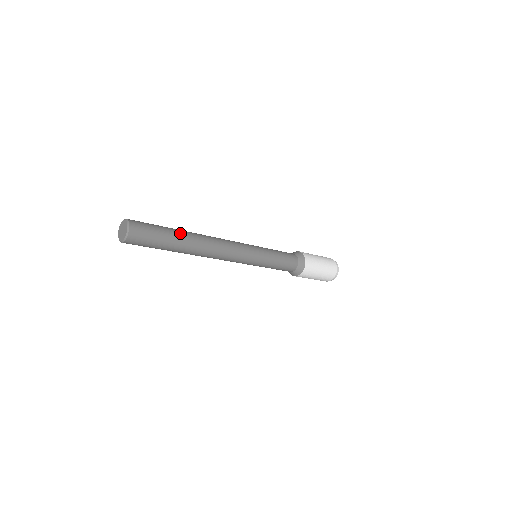
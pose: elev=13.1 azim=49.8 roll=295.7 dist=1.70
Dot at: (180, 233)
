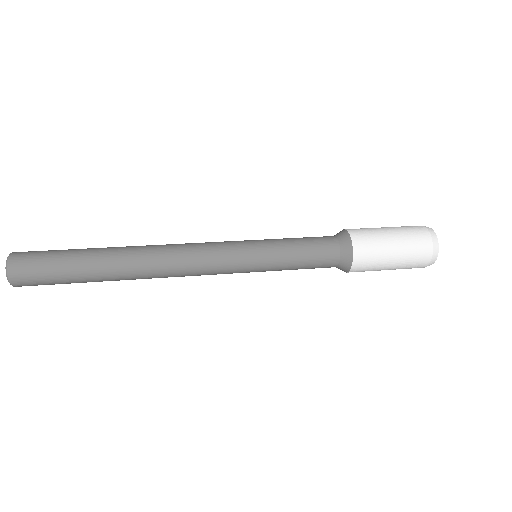
Dot at: (95, 255)
